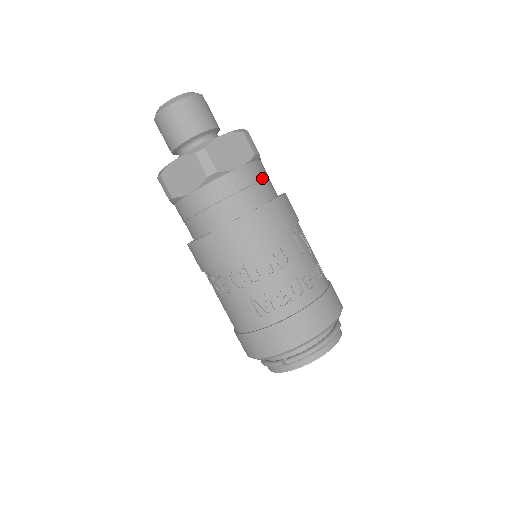
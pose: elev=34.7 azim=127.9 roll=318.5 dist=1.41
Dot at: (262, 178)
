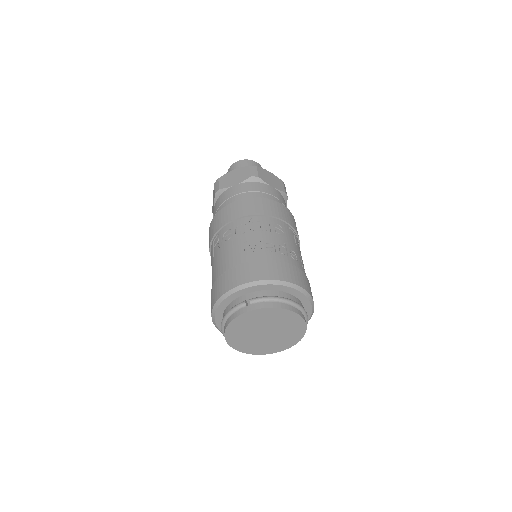
Dot at: (284, 205)
